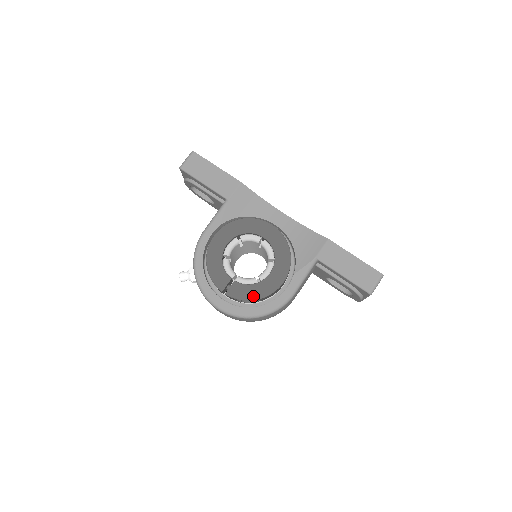
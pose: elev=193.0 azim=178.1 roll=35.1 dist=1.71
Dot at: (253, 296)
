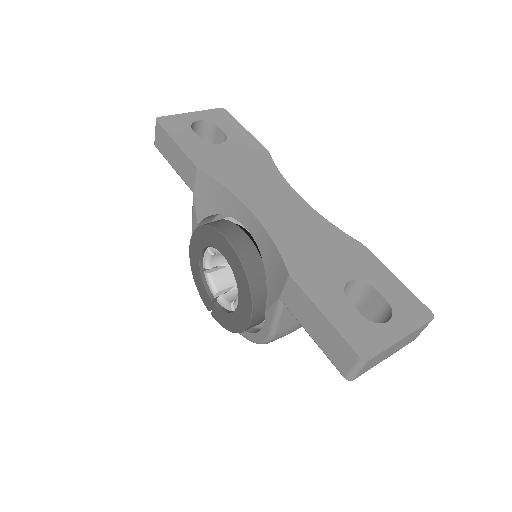
Dot at: (229, 327)
